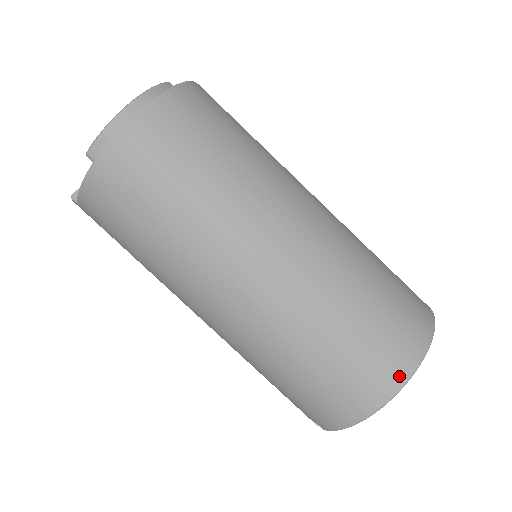
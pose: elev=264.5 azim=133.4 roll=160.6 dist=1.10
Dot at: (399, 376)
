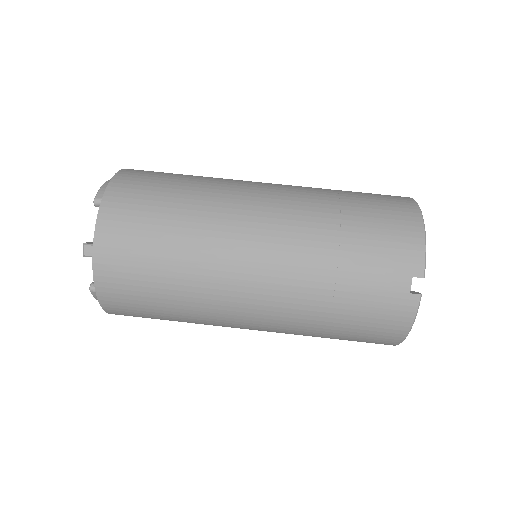
Dot at: (405, 198)
